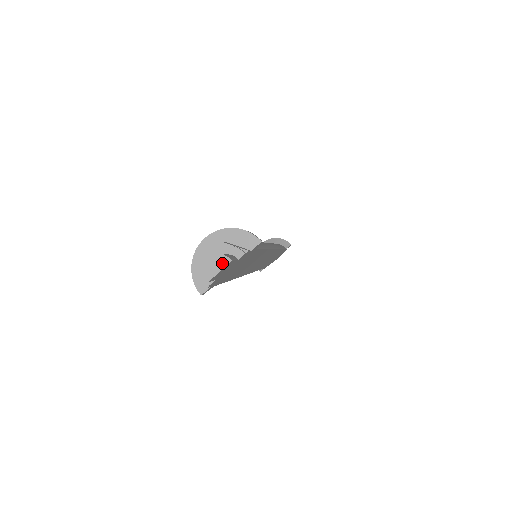
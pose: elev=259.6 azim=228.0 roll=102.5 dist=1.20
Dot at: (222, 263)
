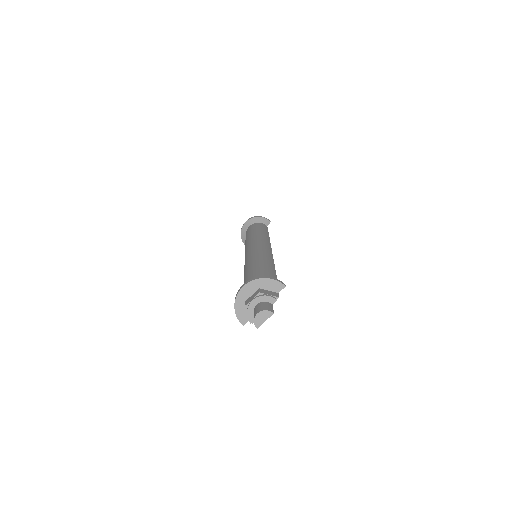
Dot at: (267, 316)
